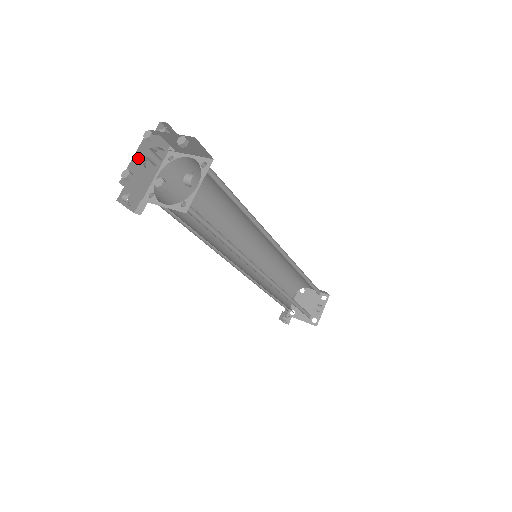
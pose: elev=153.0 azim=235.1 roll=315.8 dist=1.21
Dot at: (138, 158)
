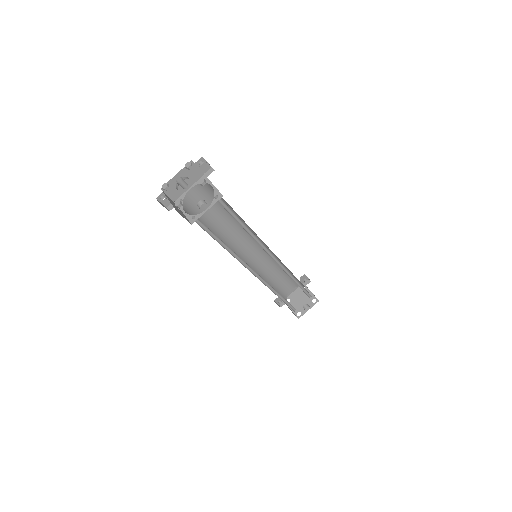
Dot at: (179, 176)
